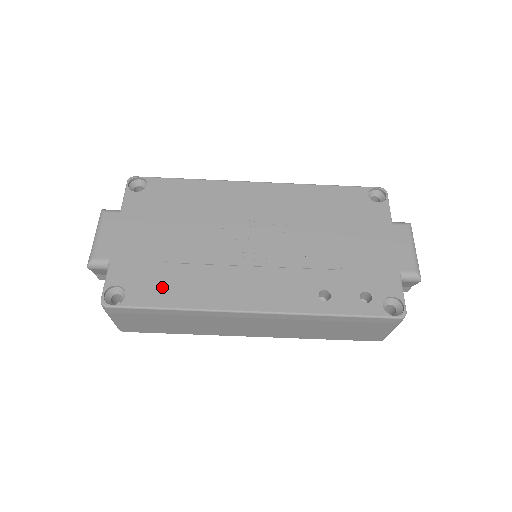
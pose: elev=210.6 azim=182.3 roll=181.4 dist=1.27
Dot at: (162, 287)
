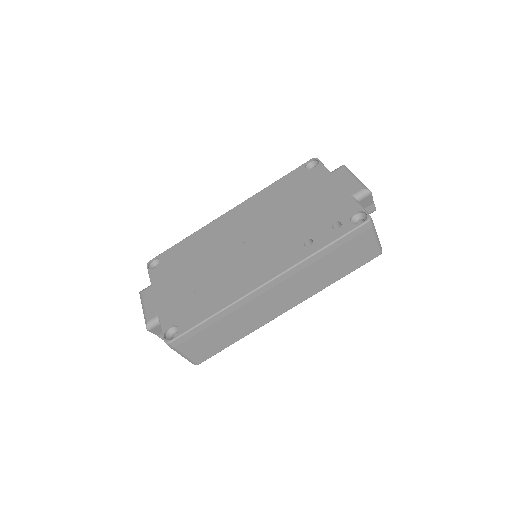
Dot at: (199, 308)
